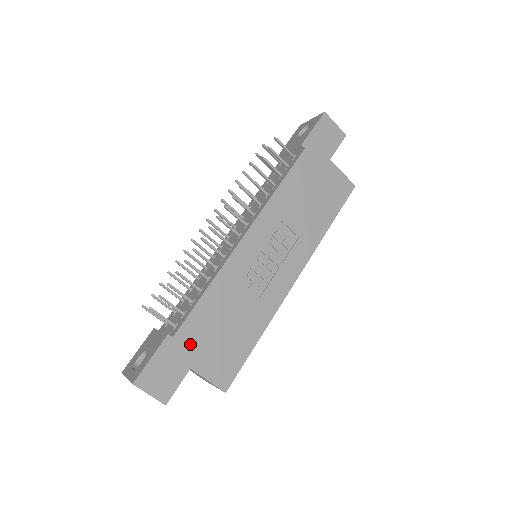
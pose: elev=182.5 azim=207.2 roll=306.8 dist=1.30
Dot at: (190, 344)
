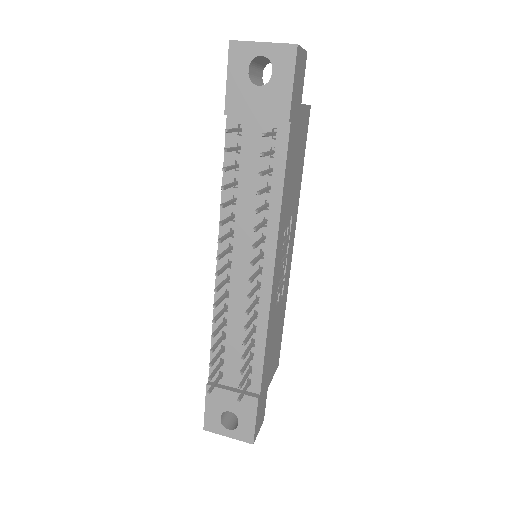
Dot at: (266, 381)
